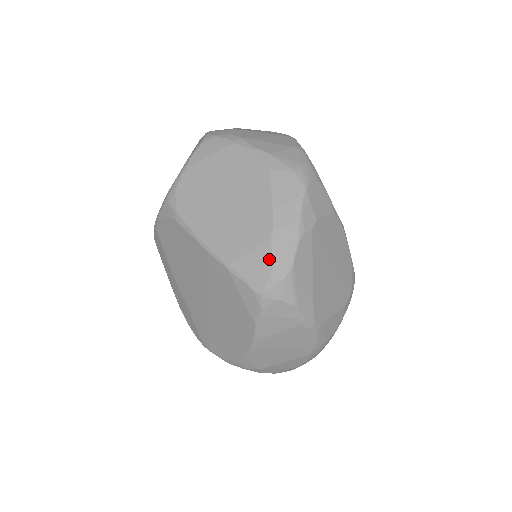
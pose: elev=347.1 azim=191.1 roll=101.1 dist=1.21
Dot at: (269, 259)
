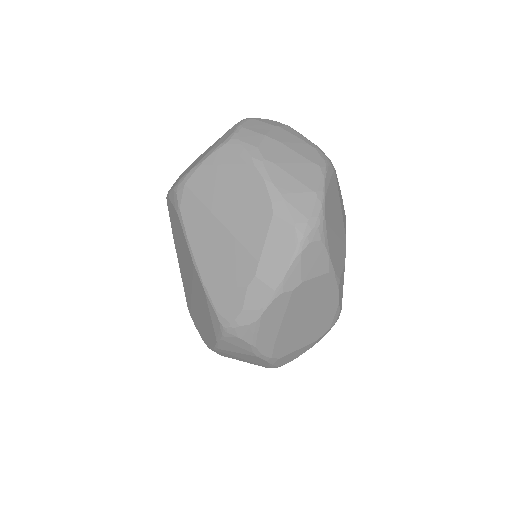
Dot at: (240, 303)
